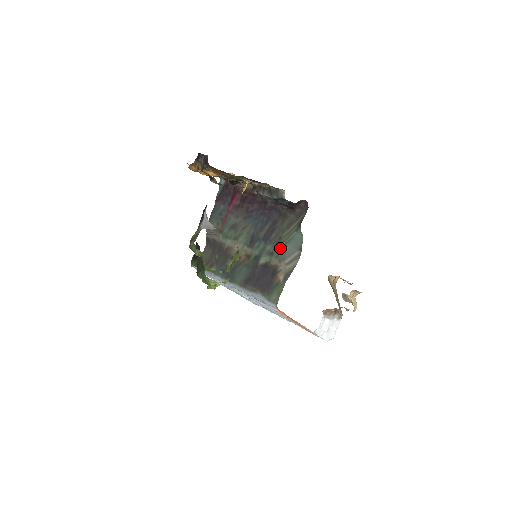
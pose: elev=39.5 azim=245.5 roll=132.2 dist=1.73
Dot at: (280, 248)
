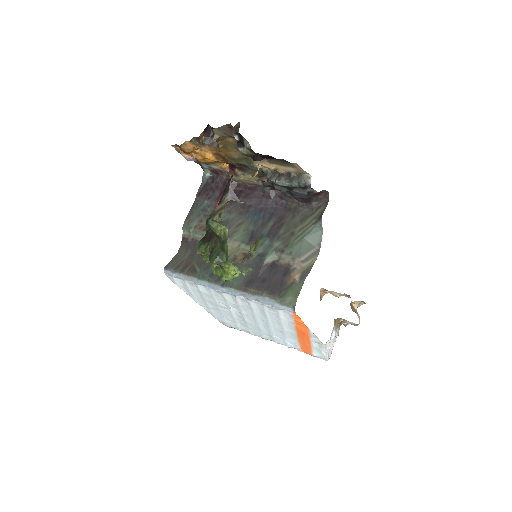
Dot at: (294, 244)
